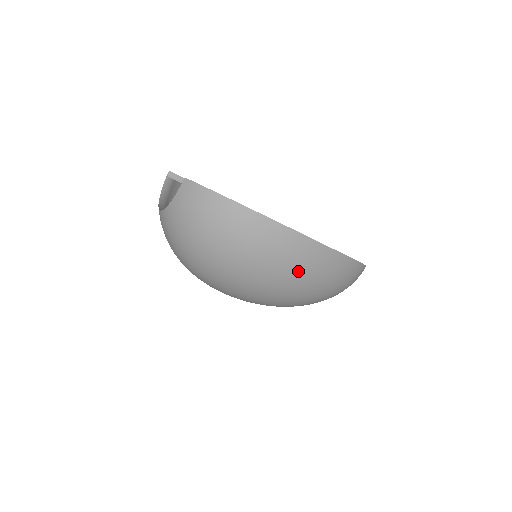
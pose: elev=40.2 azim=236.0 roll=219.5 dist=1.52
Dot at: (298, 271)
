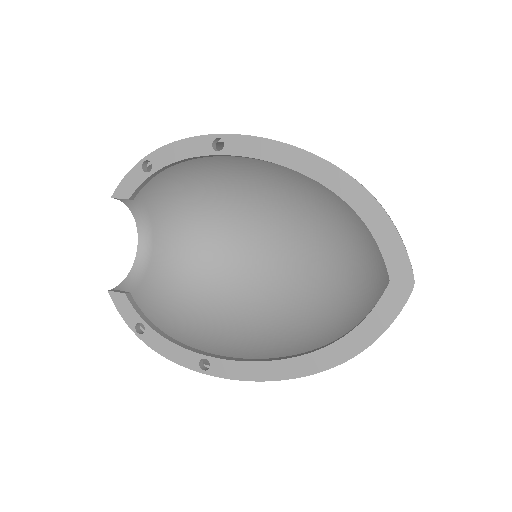
Dot at: occluded
